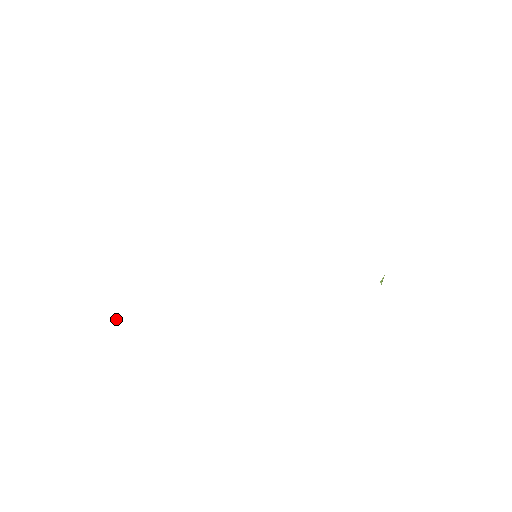
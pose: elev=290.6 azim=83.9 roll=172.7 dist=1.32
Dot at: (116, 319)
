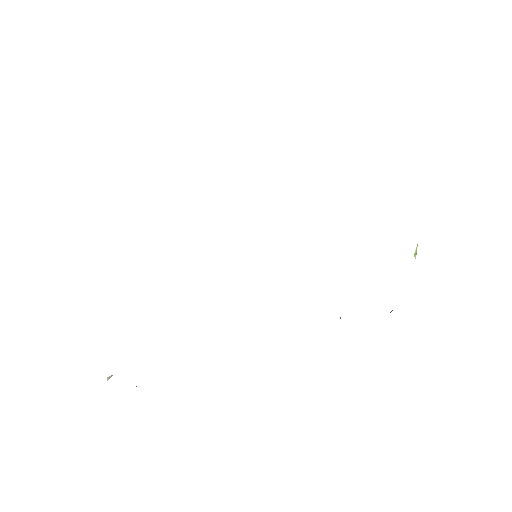
Dot at: (109, 378)
